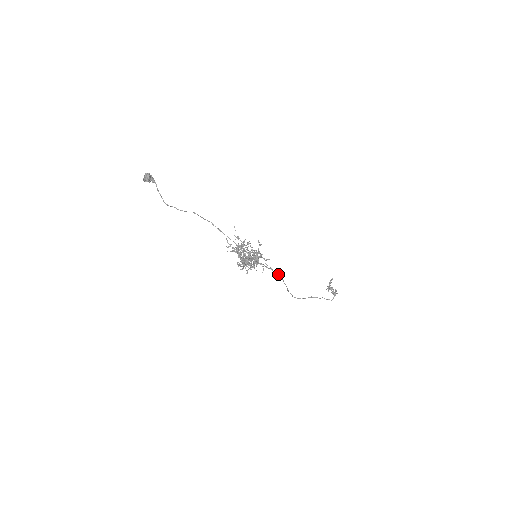
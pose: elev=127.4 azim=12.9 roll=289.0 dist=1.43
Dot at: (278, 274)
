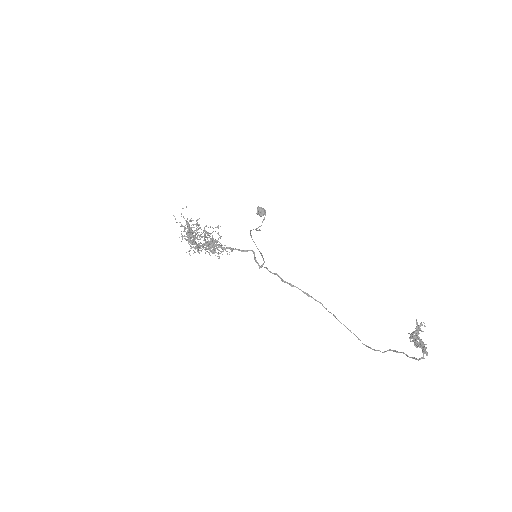
Dot at: (298, 288)
